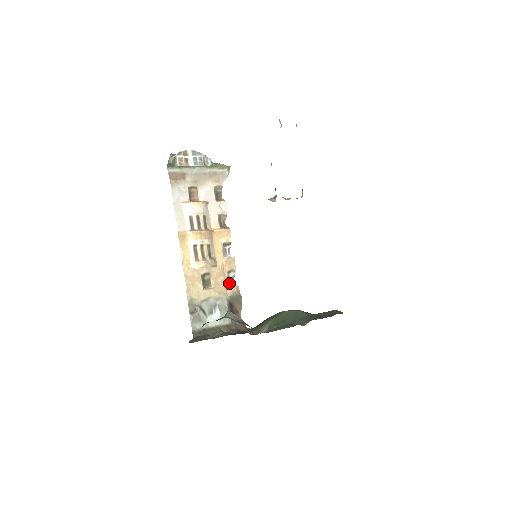
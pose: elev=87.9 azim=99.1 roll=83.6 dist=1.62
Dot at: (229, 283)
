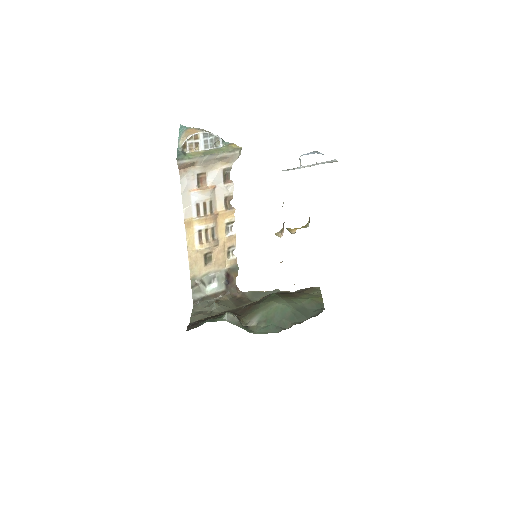
Dot at: (228, 256)
